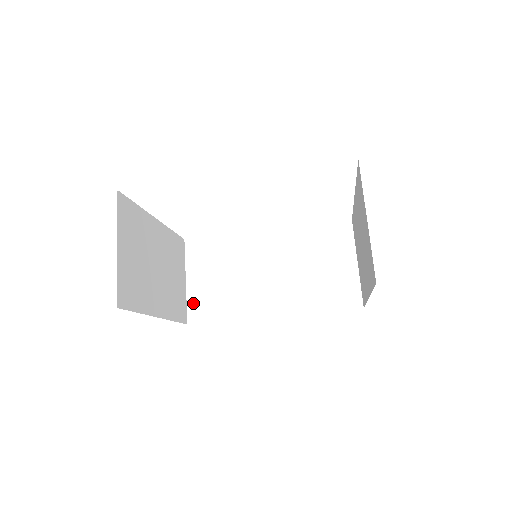
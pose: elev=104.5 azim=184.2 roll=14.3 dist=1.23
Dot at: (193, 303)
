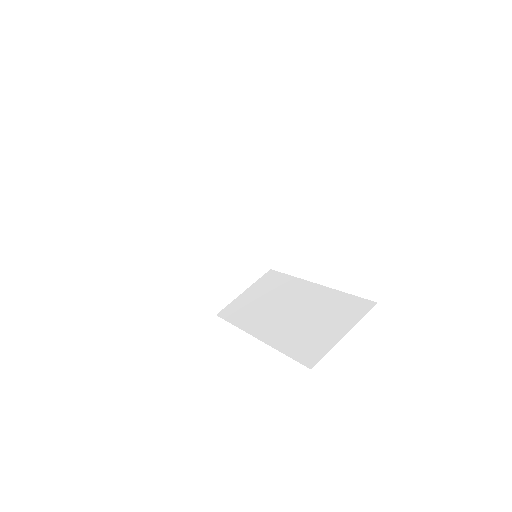
Dot at: (232, 305)
